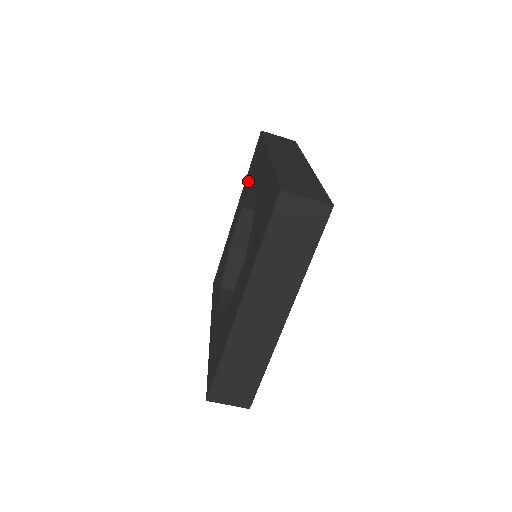
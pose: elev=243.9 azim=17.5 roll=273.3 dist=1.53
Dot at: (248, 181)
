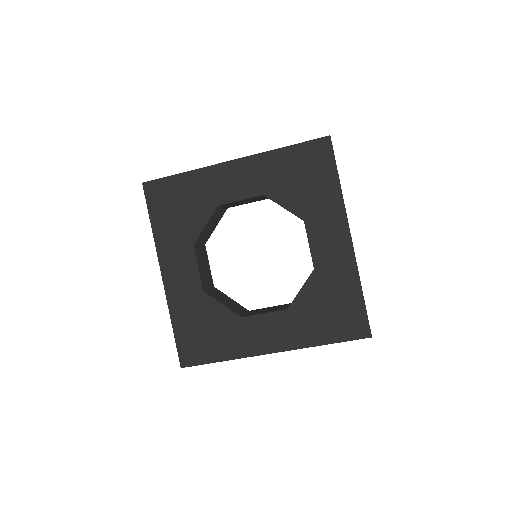
Dot at: (286, 176)
